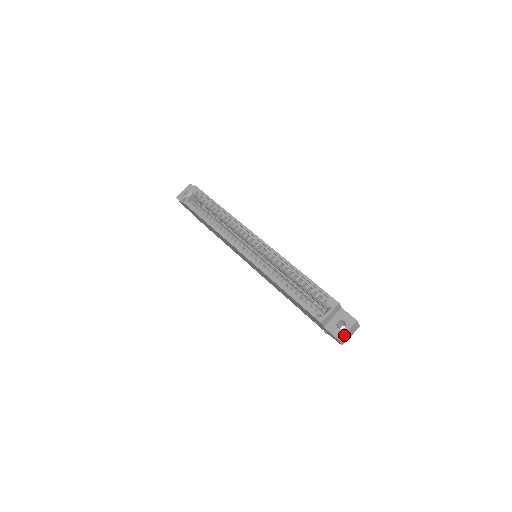
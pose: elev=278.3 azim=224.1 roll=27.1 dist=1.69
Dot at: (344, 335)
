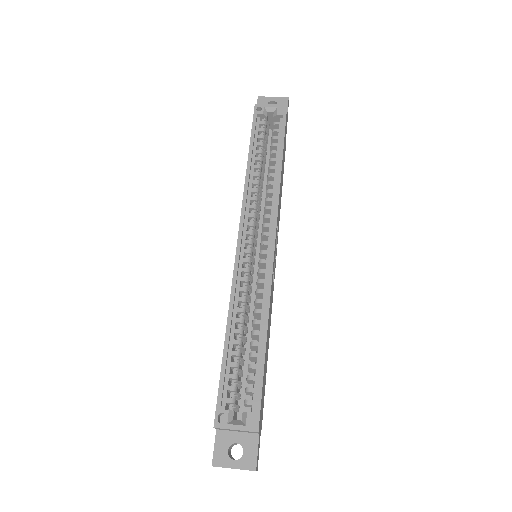
Dot at: (224, 467)
